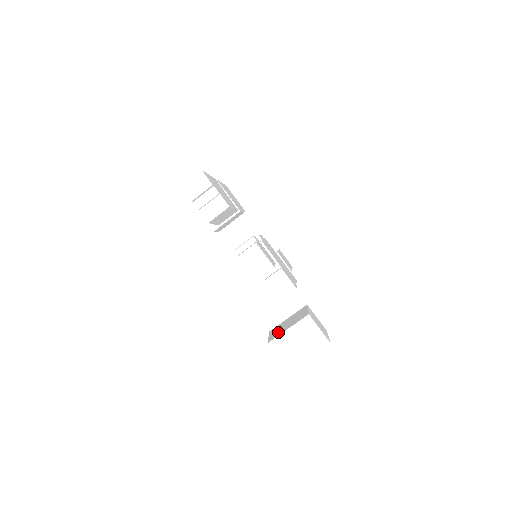
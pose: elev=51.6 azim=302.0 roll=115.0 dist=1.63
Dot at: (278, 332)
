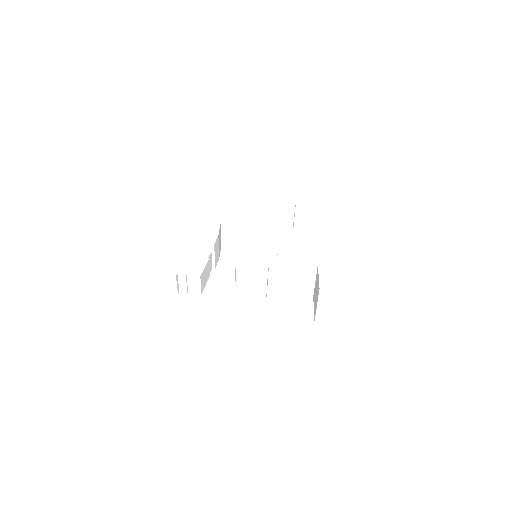
Dot at: (315, 307)
